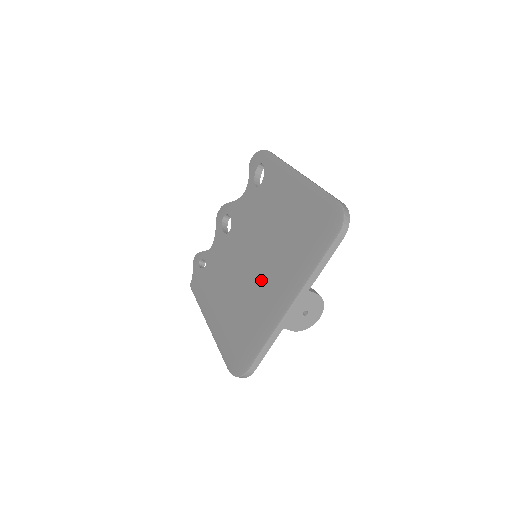
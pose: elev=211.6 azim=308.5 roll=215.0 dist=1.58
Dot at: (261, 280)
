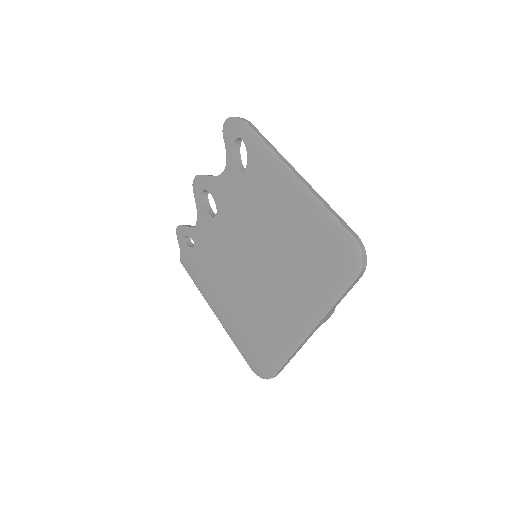
Dot at: (270, 292)
